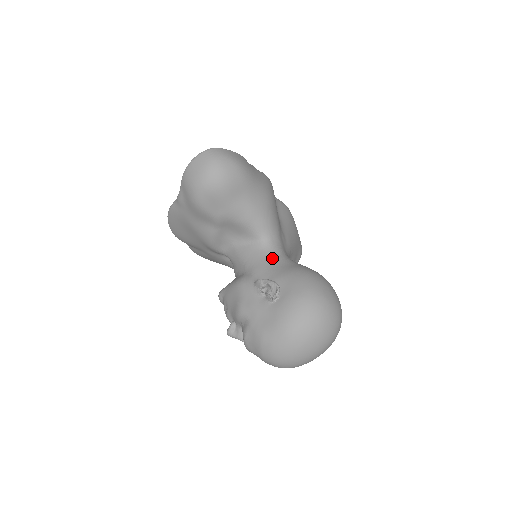
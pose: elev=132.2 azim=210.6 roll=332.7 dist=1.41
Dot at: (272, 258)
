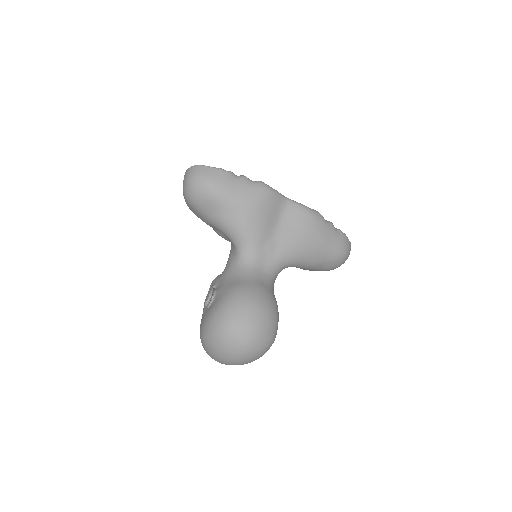
Dot at: (235, 268)
